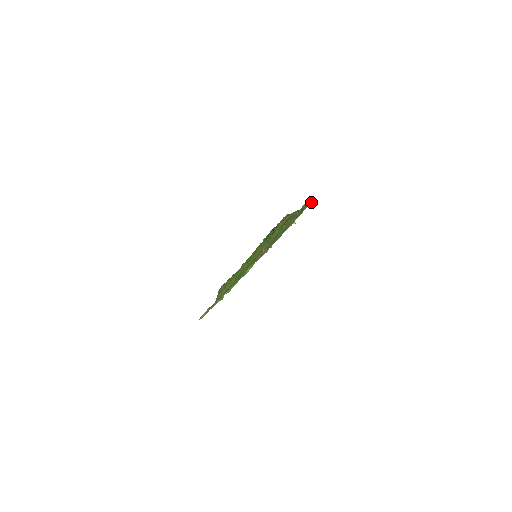
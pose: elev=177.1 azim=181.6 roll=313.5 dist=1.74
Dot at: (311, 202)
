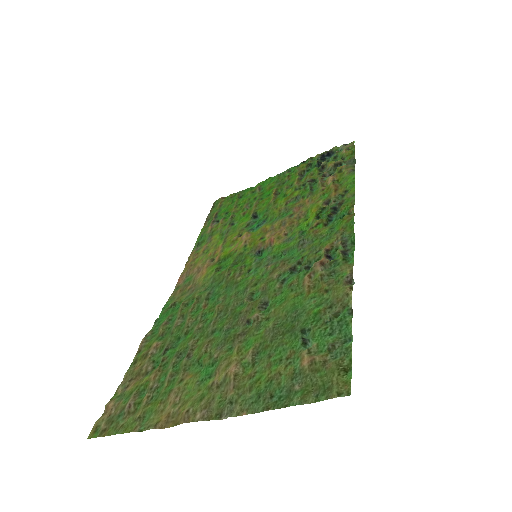
Dot at: (349, 376)
